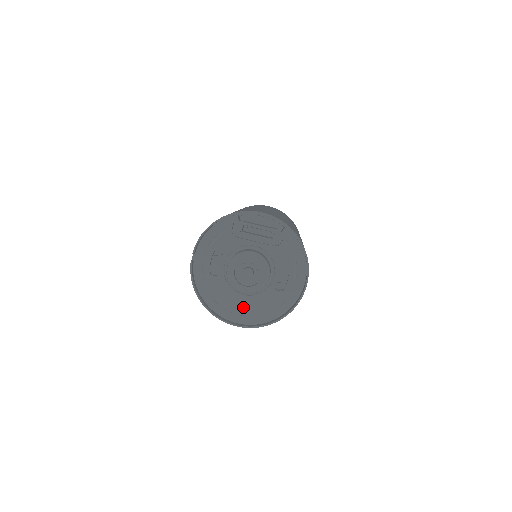
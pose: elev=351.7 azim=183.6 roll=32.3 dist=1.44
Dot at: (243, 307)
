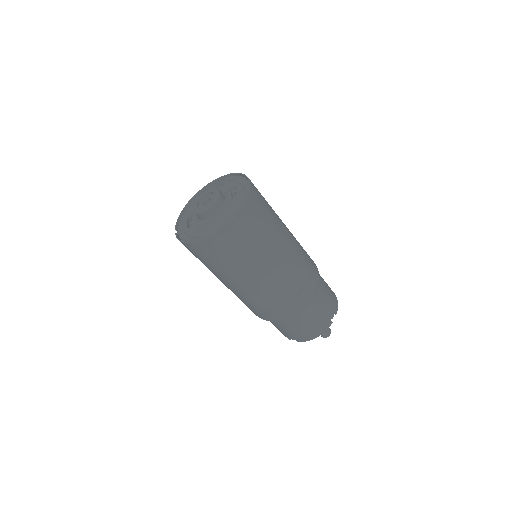
Dot at: (216, 222)
